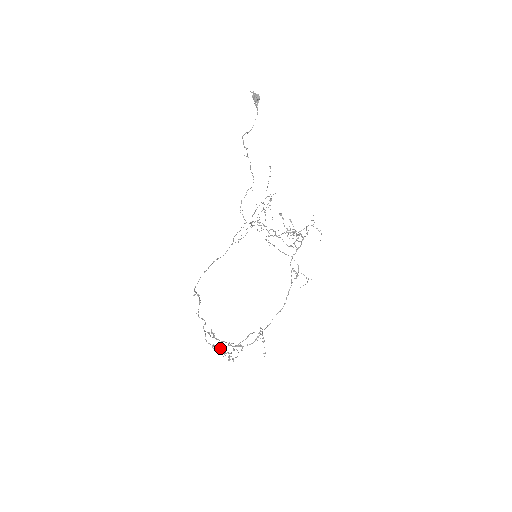
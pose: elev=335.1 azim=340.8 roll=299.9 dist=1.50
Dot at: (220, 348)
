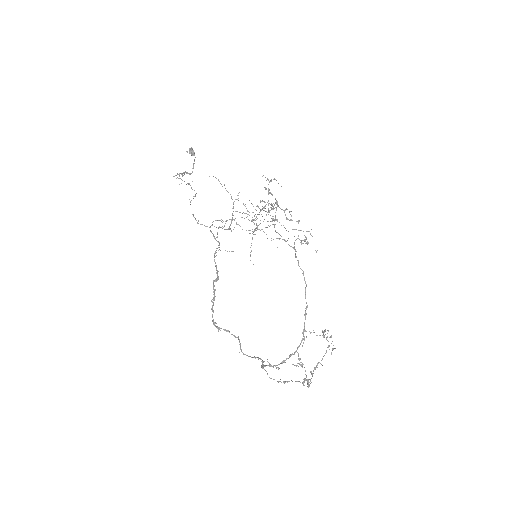
Dot at: (297, 381)
